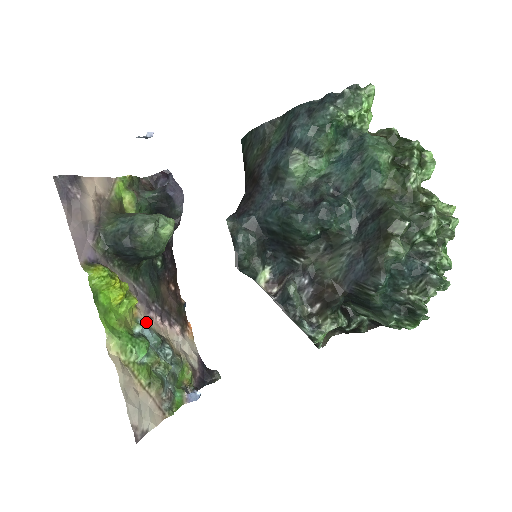
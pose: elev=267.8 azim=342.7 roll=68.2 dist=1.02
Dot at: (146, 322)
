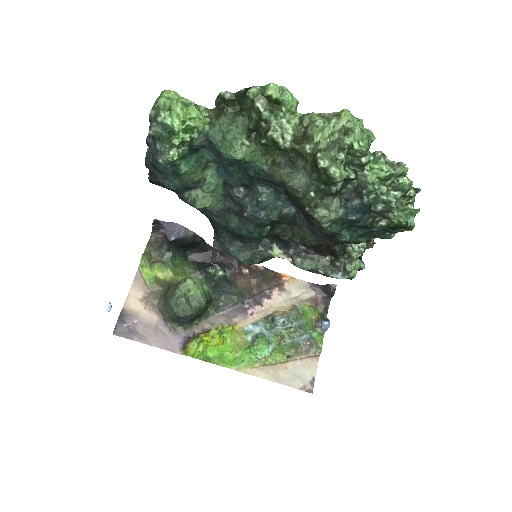
Dot at: (251, 323)
